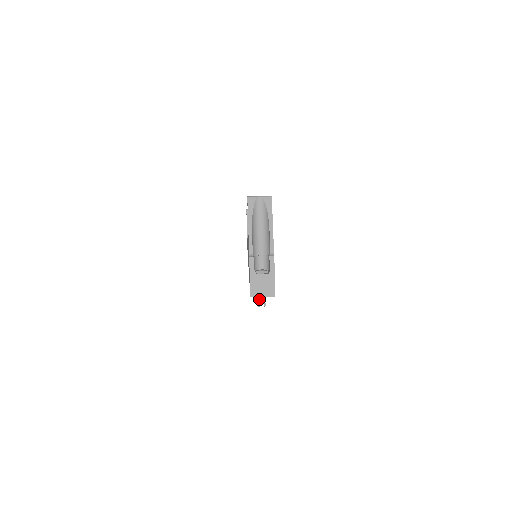
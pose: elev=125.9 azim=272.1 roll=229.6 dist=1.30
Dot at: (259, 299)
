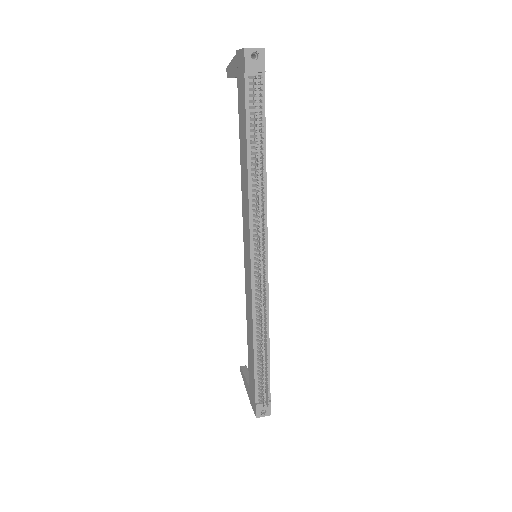
Dot at: (254, 76)
